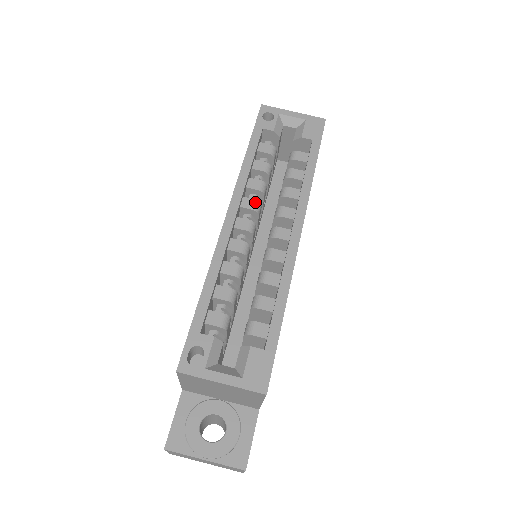
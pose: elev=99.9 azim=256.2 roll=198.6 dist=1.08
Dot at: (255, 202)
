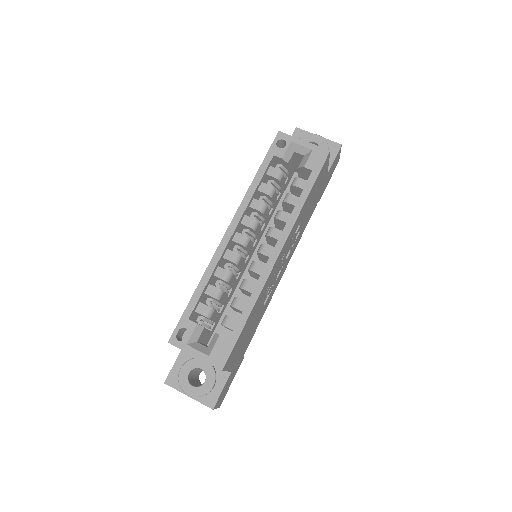
Dot at: (253, 221)
